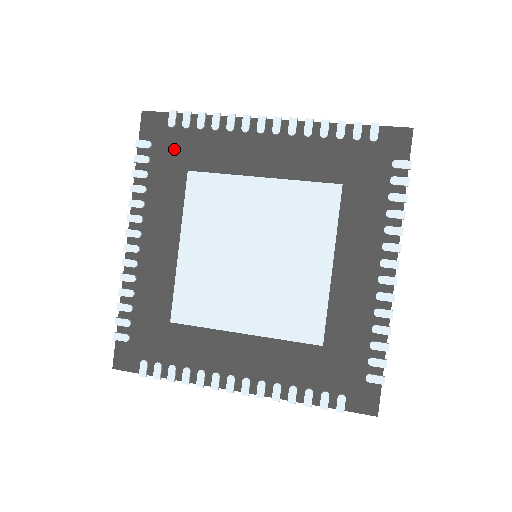
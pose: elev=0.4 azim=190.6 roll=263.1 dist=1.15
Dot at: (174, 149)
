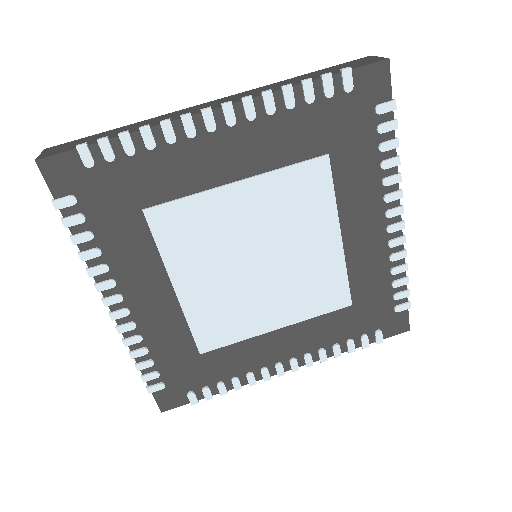
Dot at: (110, 192)
